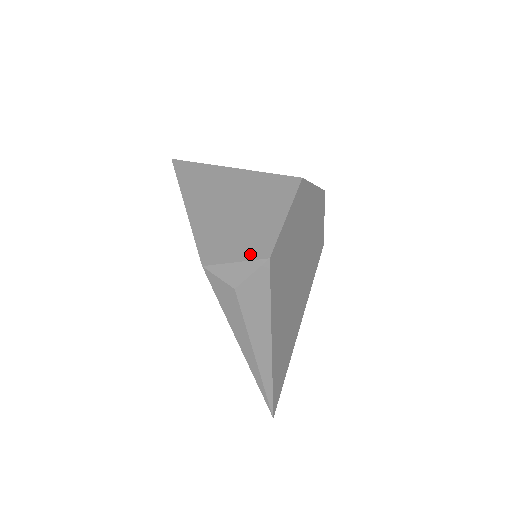
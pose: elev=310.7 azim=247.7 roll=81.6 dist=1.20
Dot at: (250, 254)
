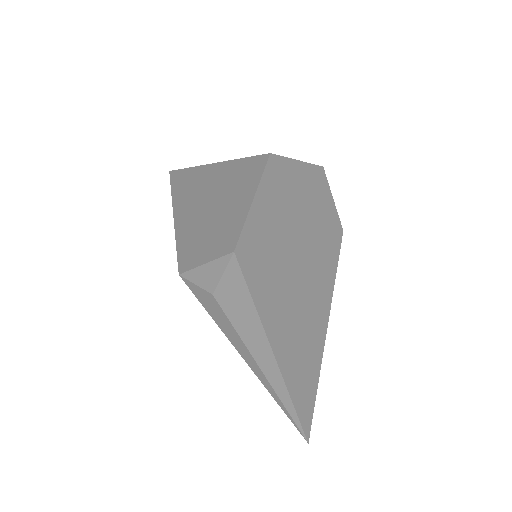
Dot at: (218, 251)
